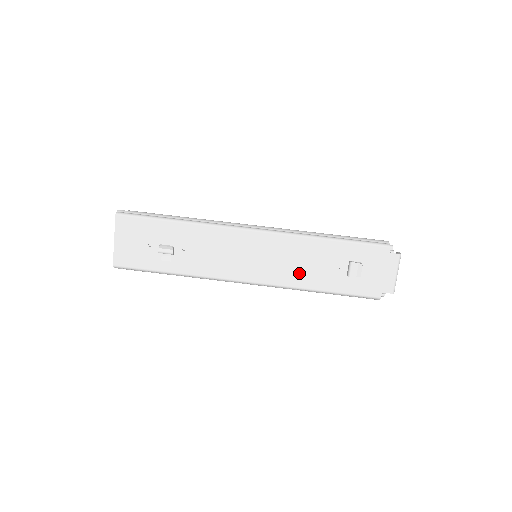
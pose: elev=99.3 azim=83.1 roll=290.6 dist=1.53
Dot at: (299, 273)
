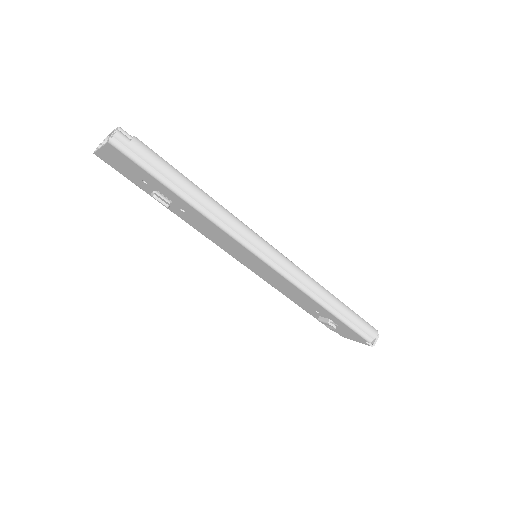
Dot at: (282, 289)
